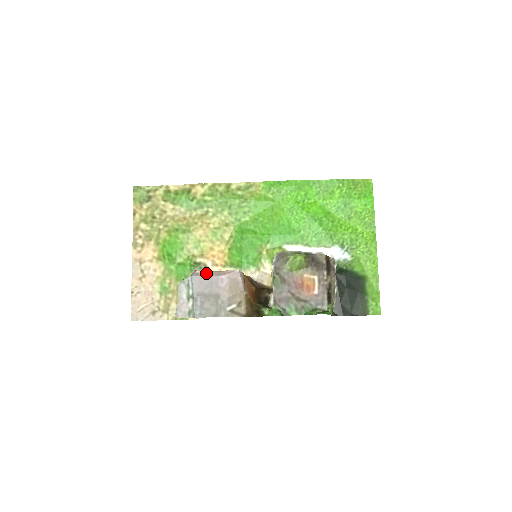
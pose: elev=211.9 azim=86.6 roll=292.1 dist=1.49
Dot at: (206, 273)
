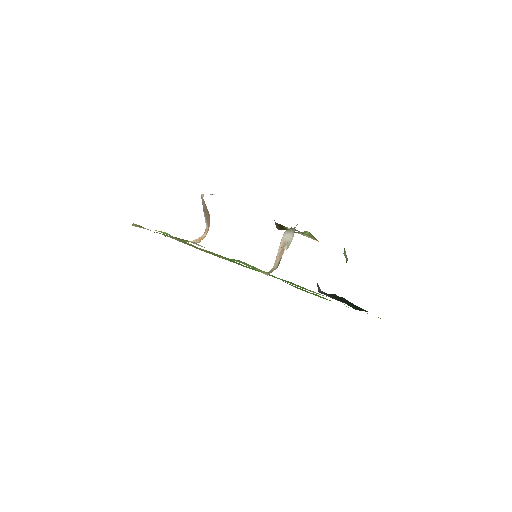
Dot at: occluded
